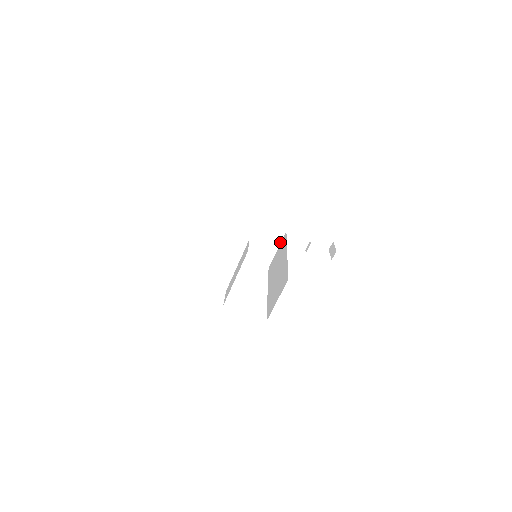
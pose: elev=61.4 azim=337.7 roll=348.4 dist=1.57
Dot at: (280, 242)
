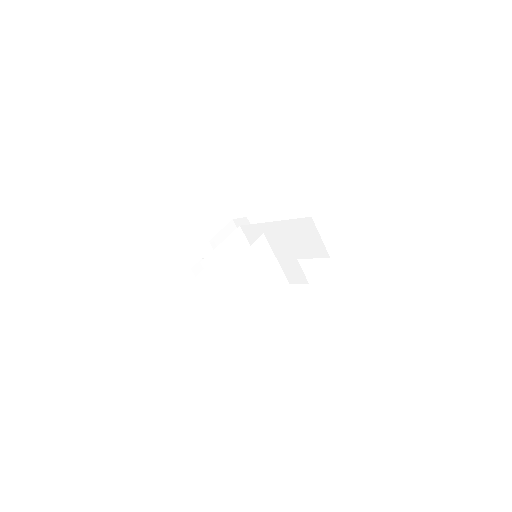
Dot at: (245, 237)
